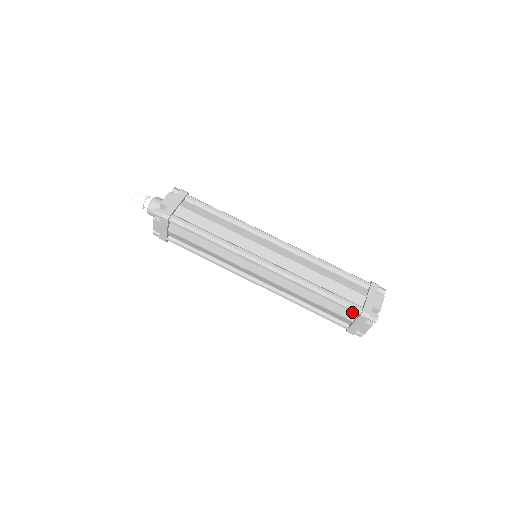
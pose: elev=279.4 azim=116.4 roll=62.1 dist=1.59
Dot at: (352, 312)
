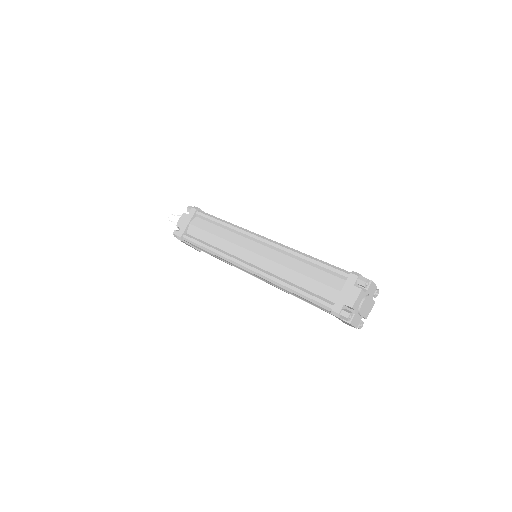
Dot at: (341, 280)
